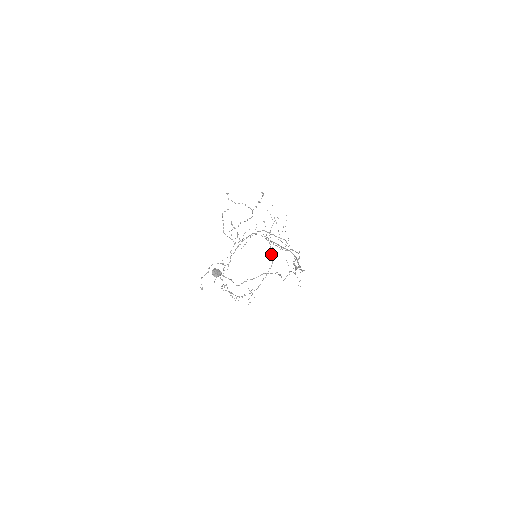
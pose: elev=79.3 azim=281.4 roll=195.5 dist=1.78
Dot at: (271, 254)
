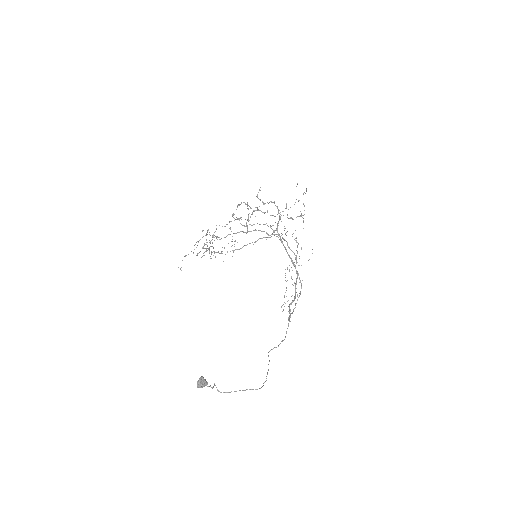
Dot at: (274, 230)
